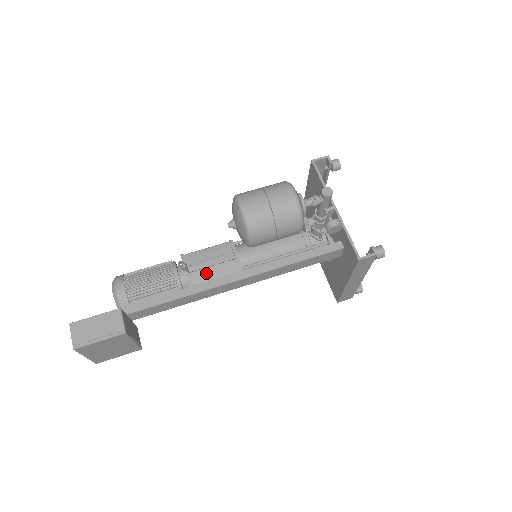
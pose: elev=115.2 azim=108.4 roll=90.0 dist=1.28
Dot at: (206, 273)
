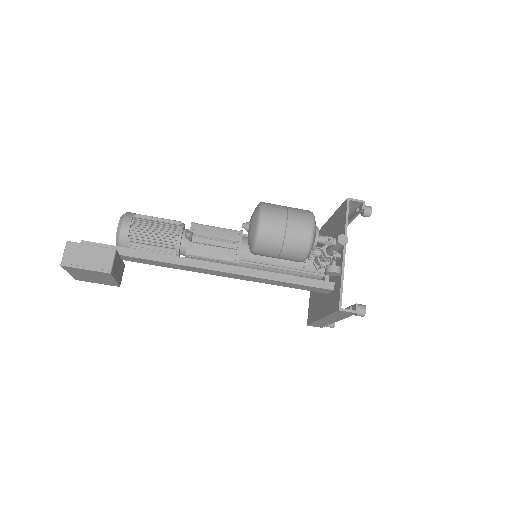
Dot at: (205, 250)
